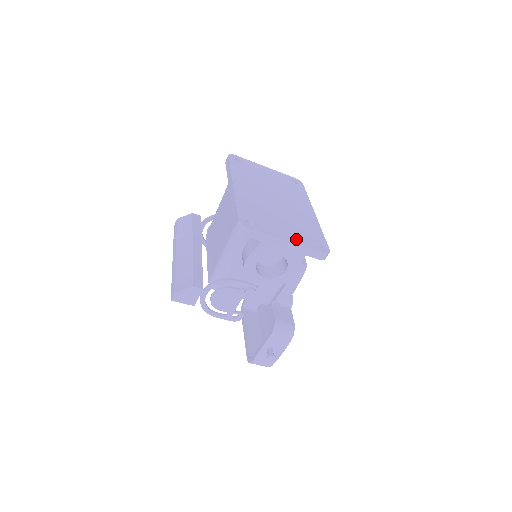
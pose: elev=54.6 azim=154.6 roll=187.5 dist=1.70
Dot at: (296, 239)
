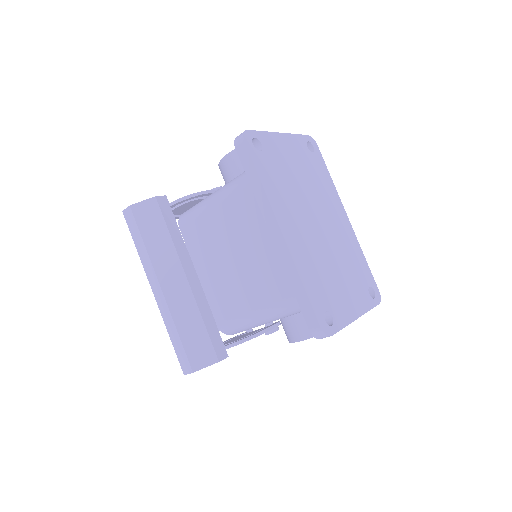
Dot at: (360, 304)
